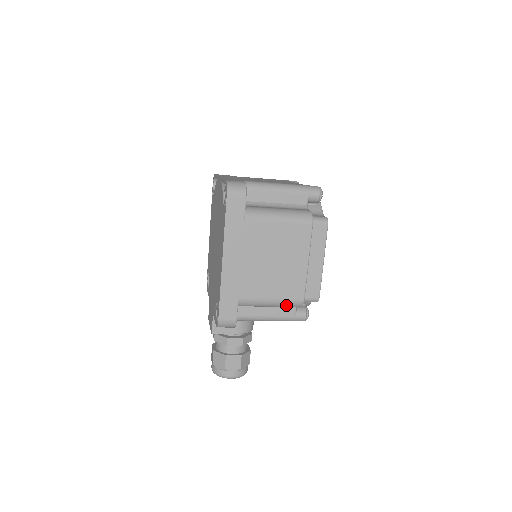
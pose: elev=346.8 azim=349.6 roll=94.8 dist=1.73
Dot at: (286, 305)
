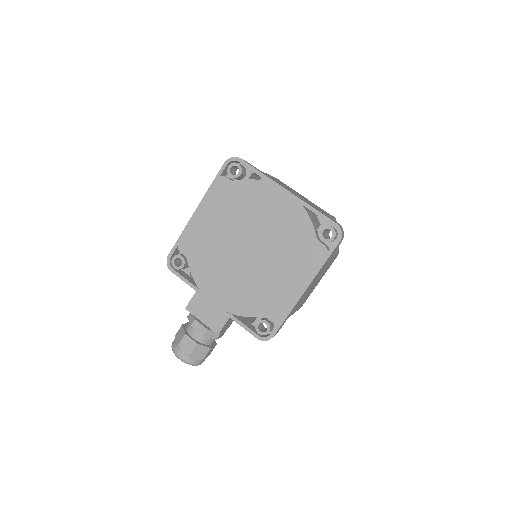
Dot at: occluded
